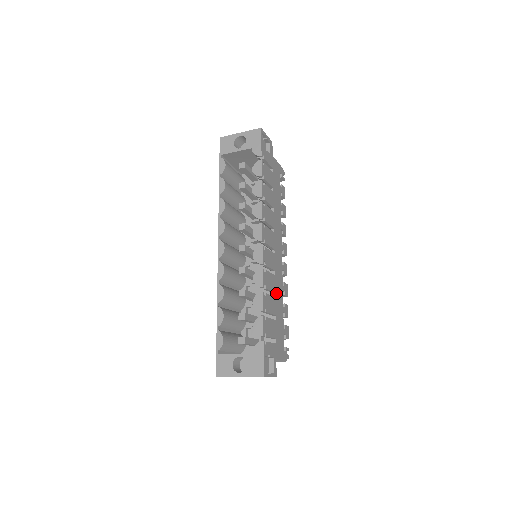
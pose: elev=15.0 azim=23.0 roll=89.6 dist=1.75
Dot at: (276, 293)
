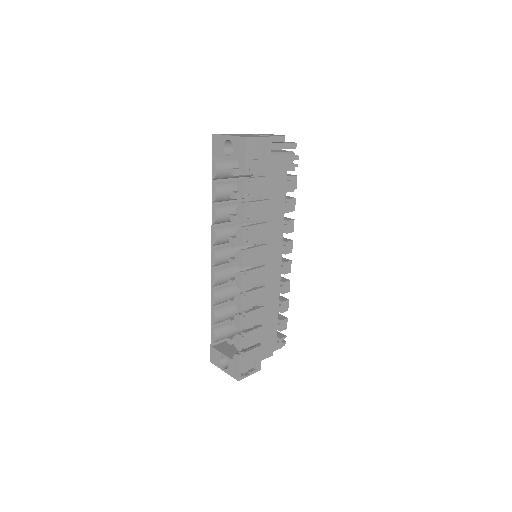
Dot at: (266, 301)
